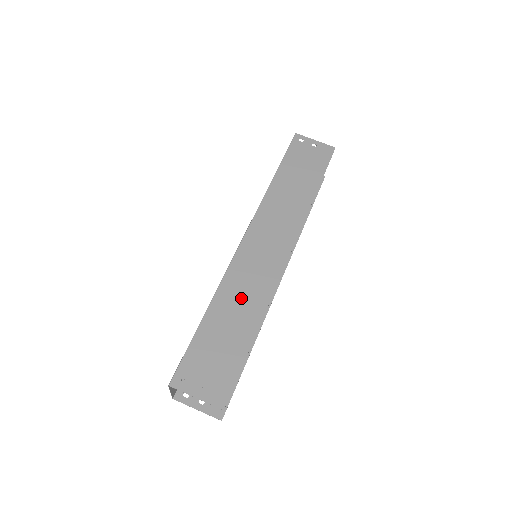
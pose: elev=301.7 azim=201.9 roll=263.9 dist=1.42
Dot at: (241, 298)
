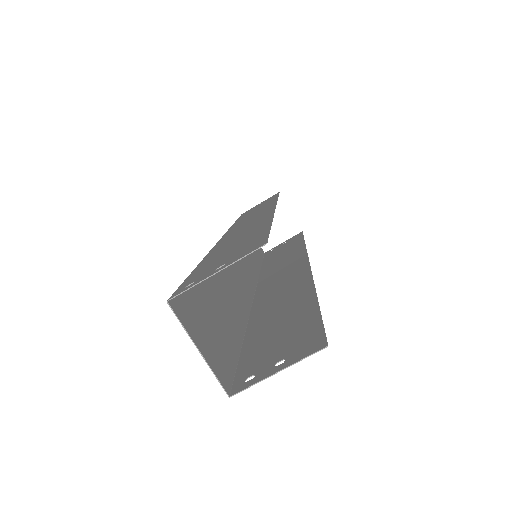
Dot at: (238, 236)
